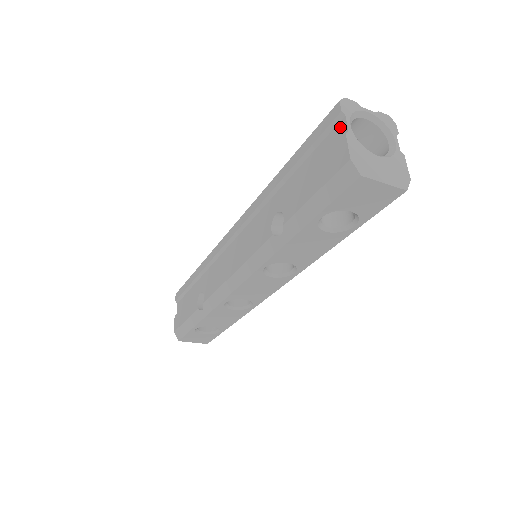
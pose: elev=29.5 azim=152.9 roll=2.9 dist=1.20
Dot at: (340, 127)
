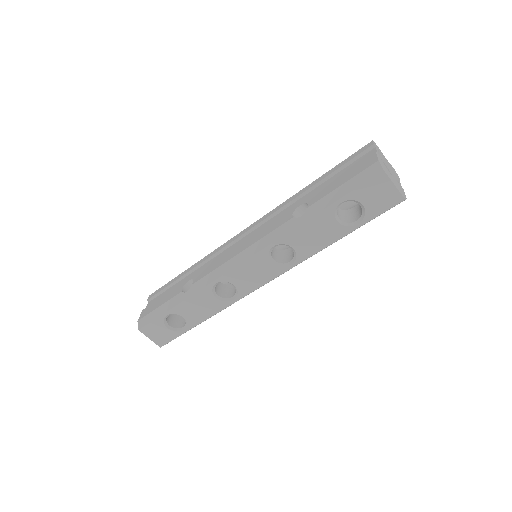
Dot at: (370, 152)
